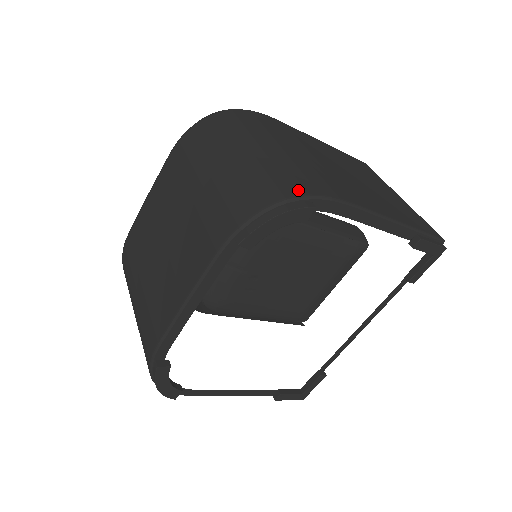
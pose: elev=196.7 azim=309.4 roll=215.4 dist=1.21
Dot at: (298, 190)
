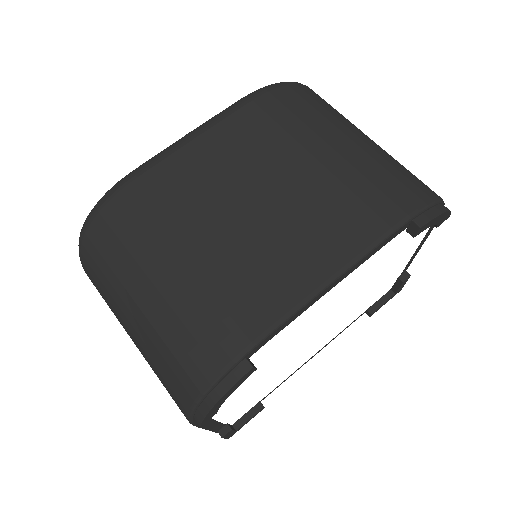
Dot at: occluded
